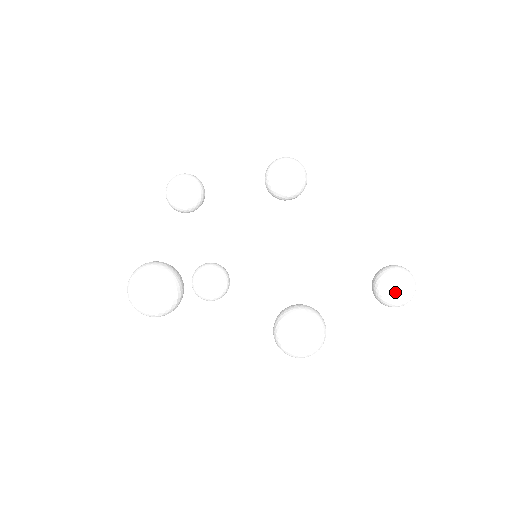
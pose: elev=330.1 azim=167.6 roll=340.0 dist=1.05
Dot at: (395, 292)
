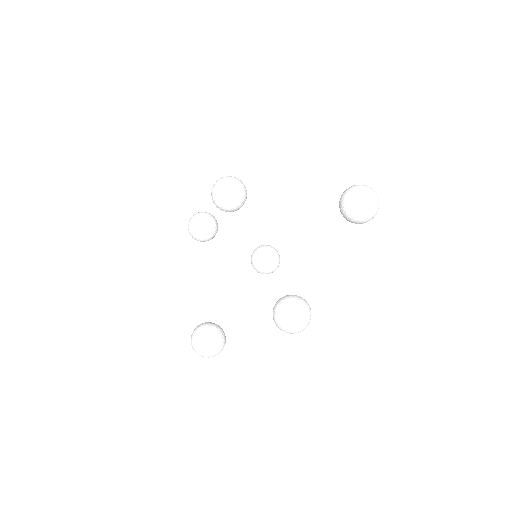
Dot at: (355, 219)
